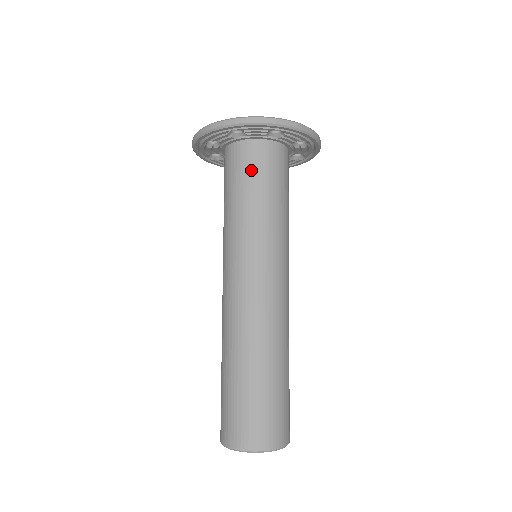
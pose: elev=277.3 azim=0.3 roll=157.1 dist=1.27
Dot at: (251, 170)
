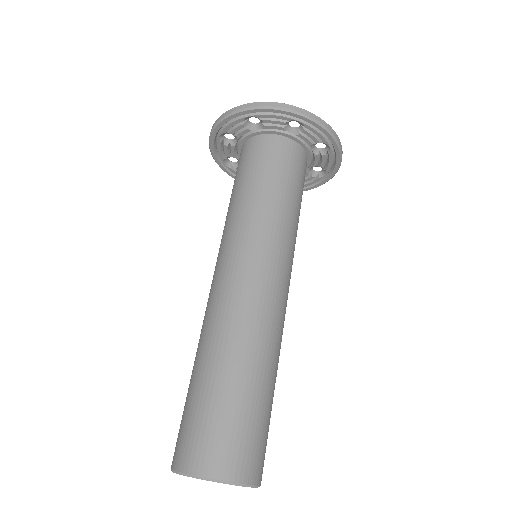
Dot at: (263, 161)
